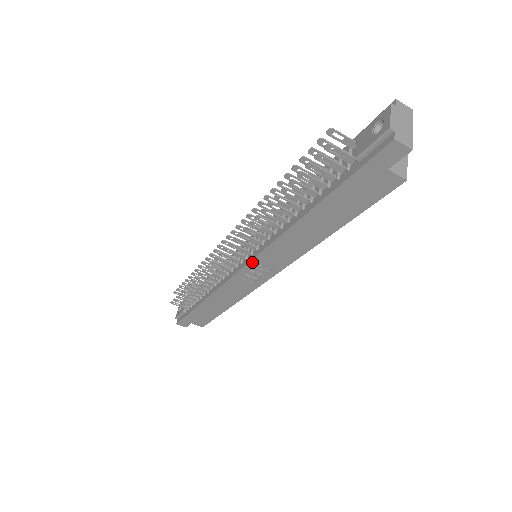
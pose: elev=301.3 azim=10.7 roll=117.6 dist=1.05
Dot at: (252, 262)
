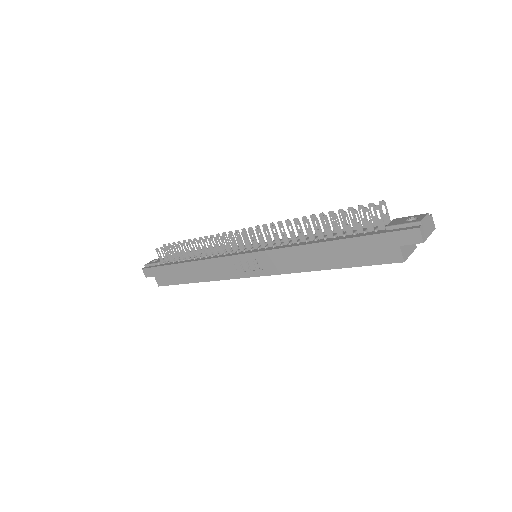
Dot at: (255, 254)
